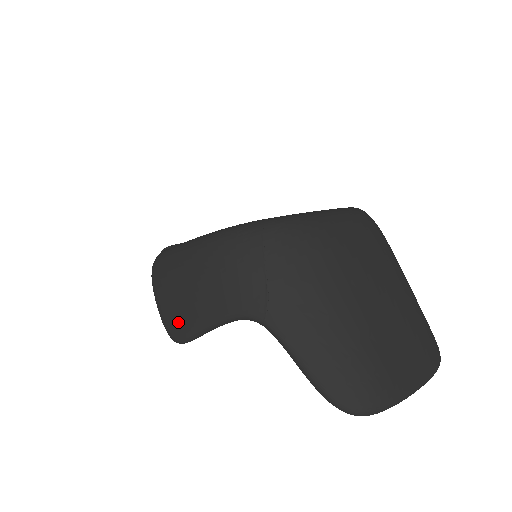
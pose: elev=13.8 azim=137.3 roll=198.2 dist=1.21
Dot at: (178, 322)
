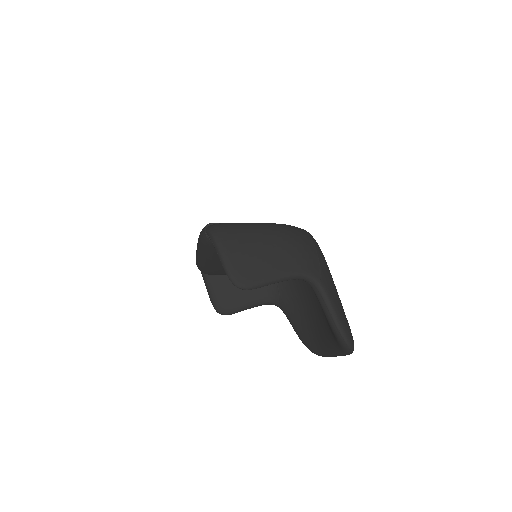
Dot at: (251, 272)
